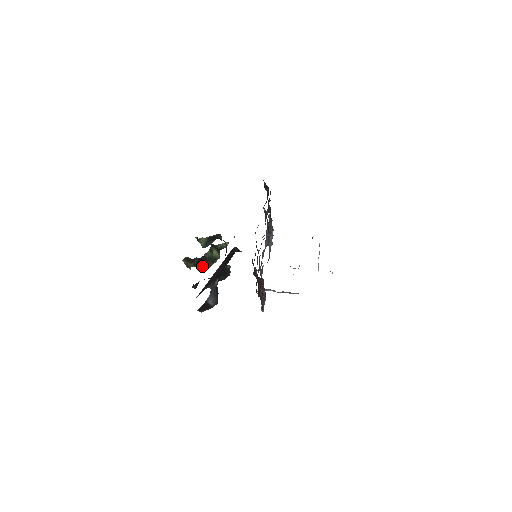
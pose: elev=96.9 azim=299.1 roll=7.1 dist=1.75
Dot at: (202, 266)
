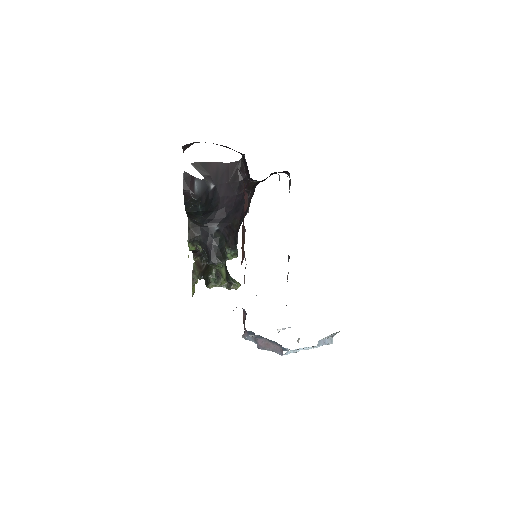
Dot at: (205, 274)
